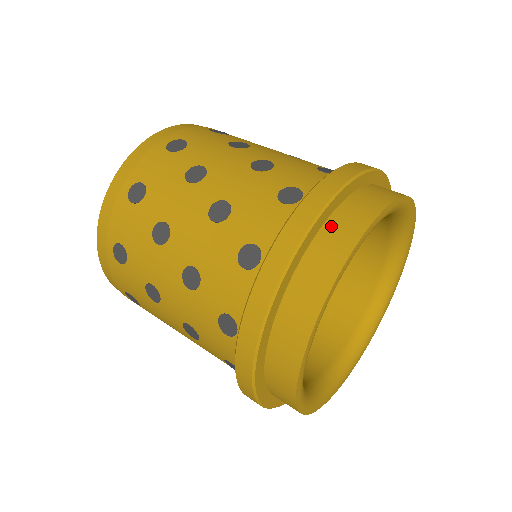
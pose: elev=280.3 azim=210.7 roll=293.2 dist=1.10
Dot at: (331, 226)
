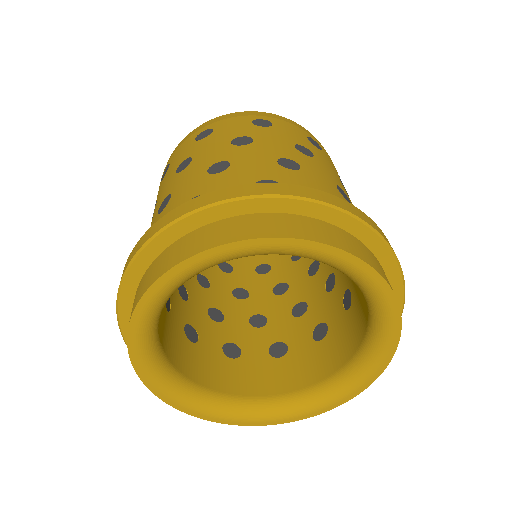
Dot at: (255, 218)
